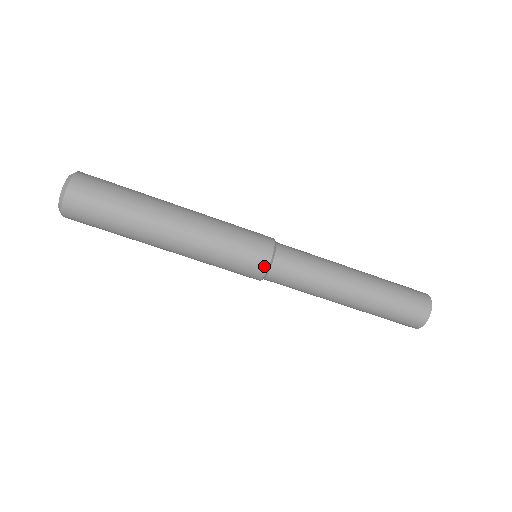
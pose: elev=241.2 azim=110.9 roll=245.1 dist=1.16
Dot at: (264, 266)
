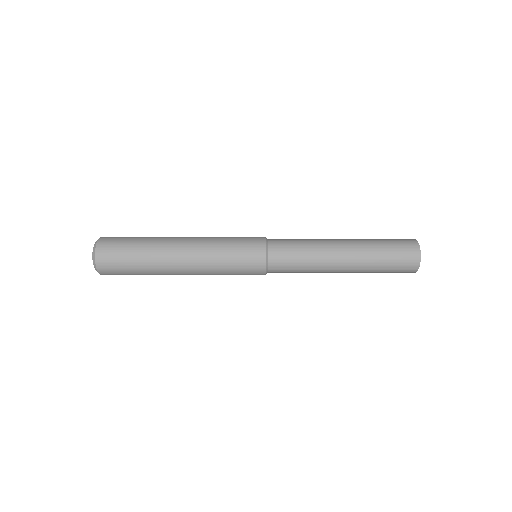
Dot at: (262, 265)
